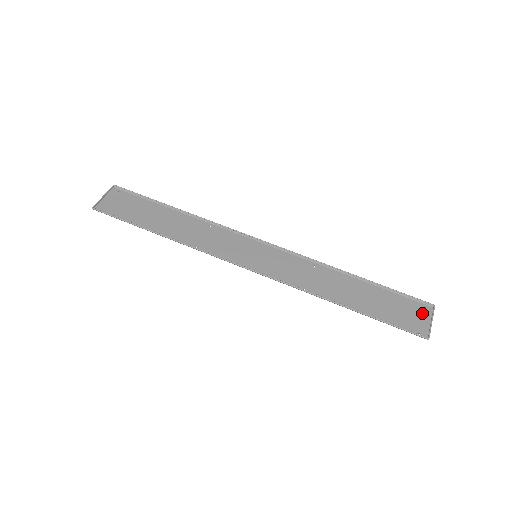
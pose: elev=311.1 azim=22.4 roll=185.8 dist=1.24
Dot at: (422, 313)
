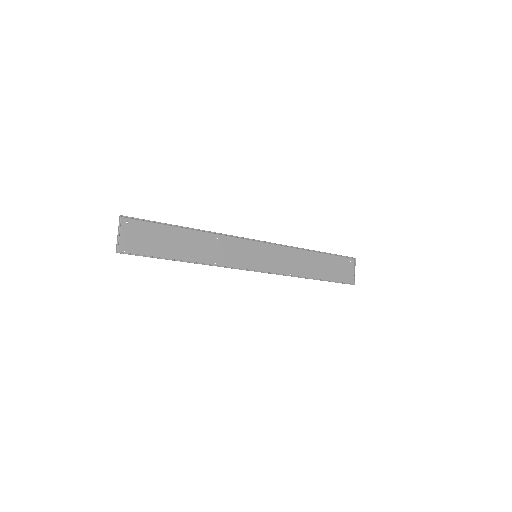
Dot at: (350, 266)
